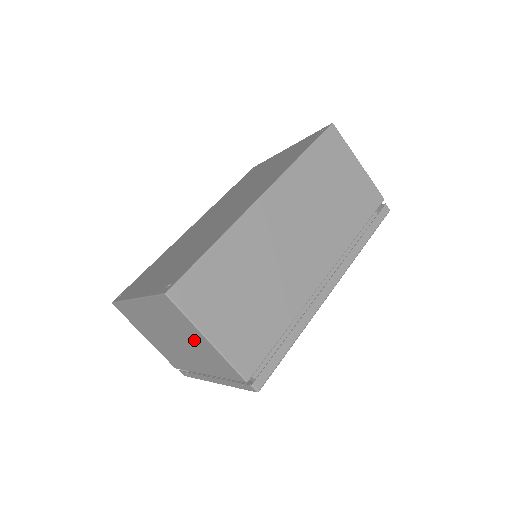
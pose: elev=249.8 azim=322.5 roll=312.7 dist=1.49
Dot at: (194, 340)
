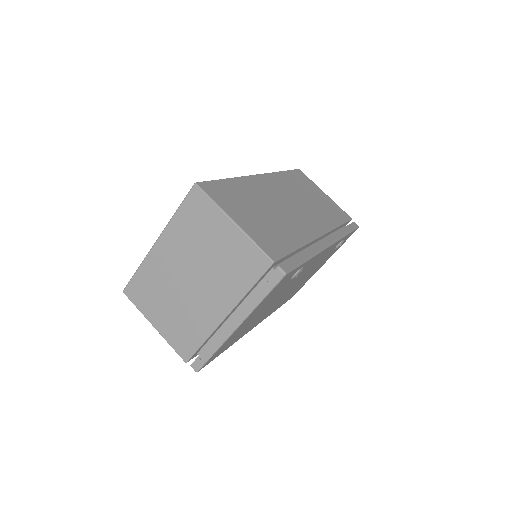
Dot at: (218, 243)
